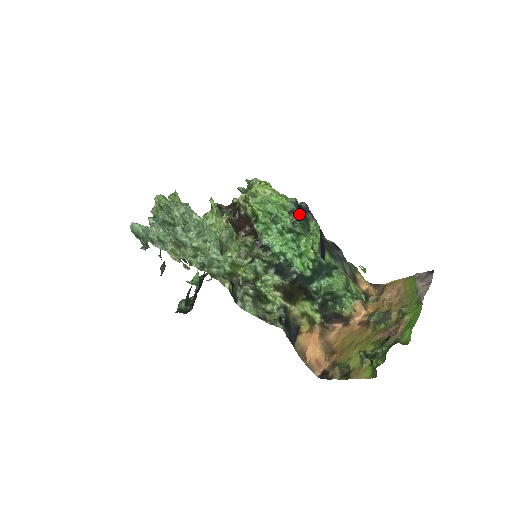
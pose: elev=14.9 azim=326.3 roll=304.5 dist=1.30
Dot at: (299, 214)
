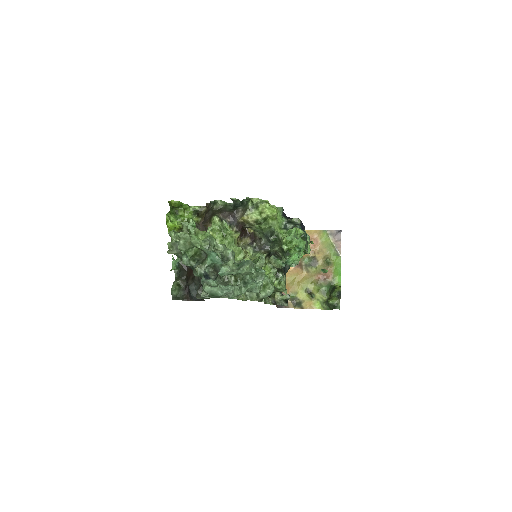
Dot at: (306, 237)
